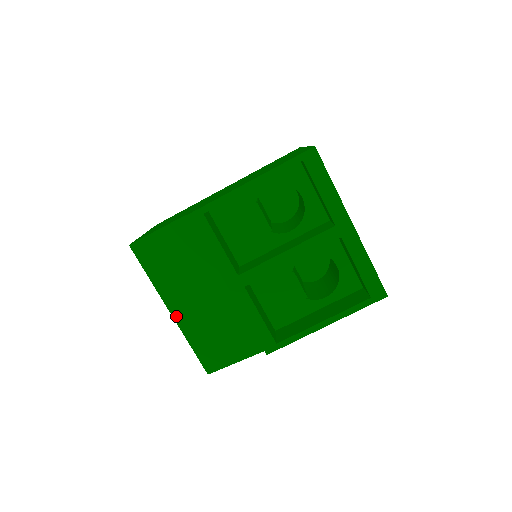
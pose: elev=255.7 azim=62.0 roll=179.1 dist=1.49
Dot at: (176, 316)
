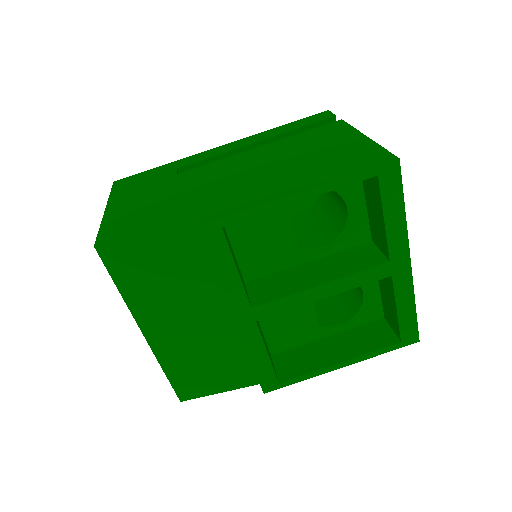
Dot at: (151, 339)
